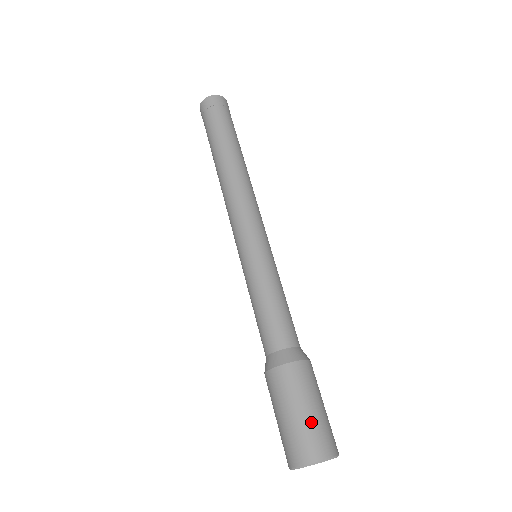
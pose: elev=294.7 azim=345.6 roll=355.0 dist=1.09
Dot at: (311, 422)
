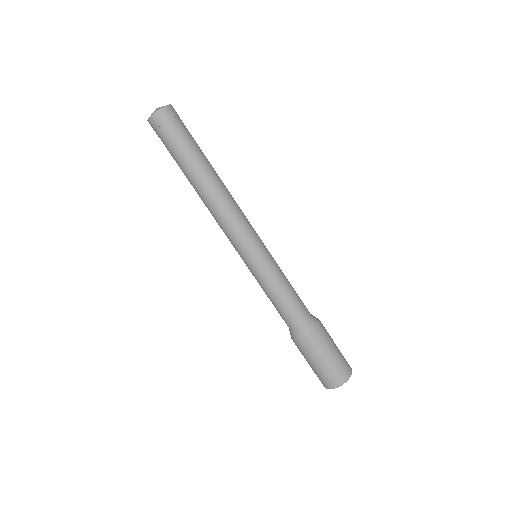
Dot at: (335, 362)
